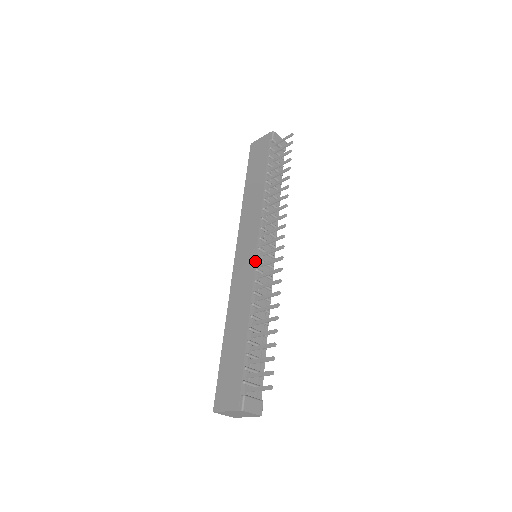
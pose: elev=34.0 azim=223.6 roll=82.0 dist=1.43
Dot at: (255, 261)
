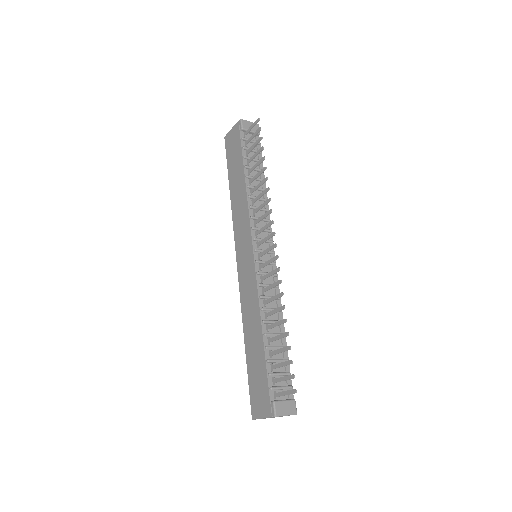
Dot at: (254, 264)
